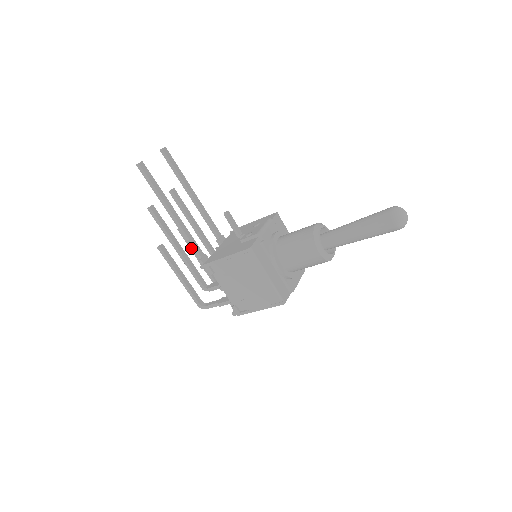
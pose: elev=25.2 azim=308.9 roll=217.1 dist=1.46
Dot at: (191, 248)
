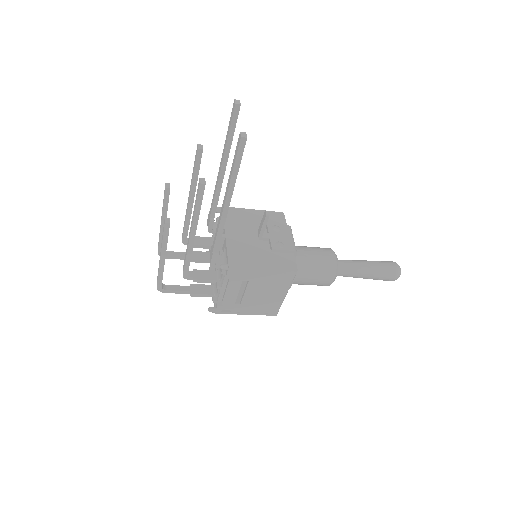
Dot at: (165, 212)
